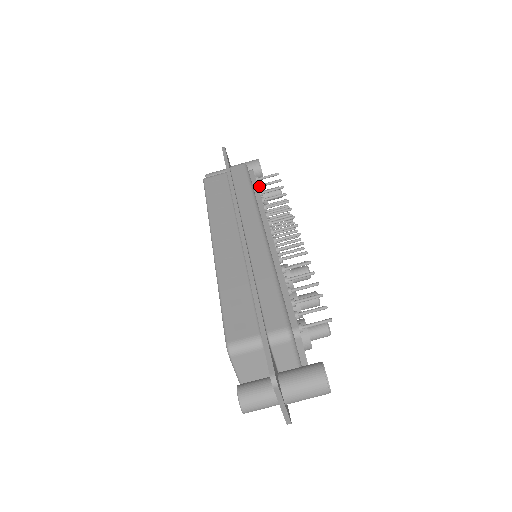
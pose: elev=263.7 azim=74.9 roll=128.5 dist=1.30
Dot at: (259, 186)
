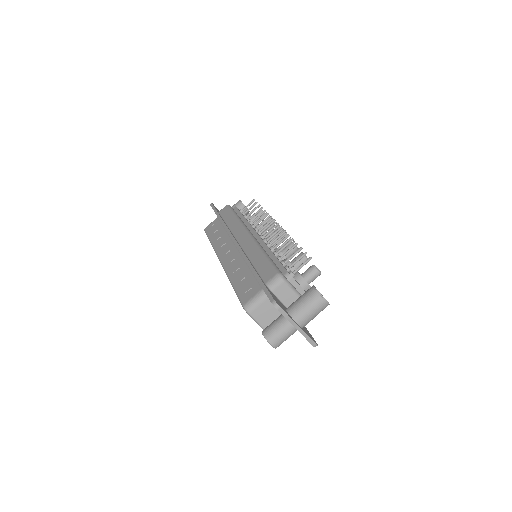
Dot at: (243, 214)
